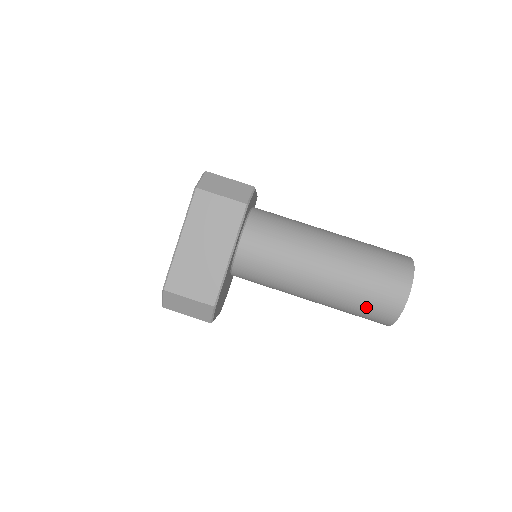
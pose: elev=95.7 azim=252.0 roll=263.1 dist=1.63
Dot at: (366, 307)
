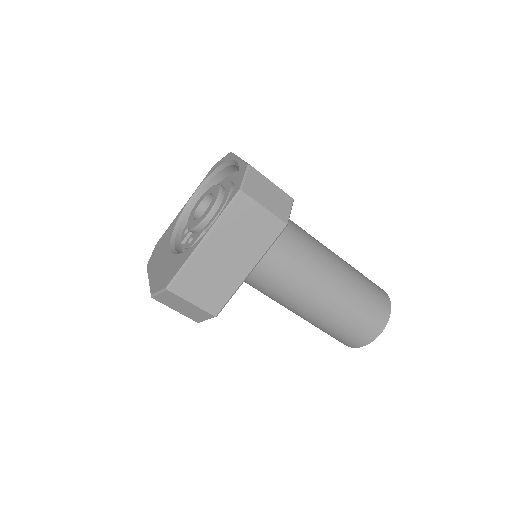
Dot at: (341, 334)
